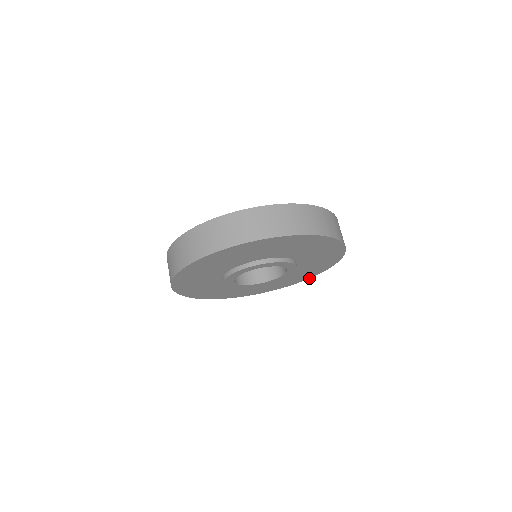
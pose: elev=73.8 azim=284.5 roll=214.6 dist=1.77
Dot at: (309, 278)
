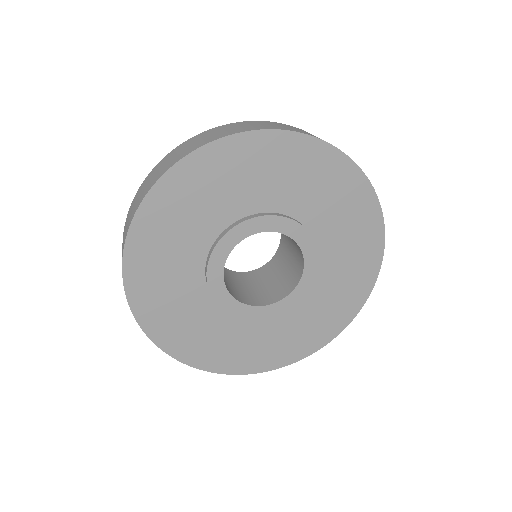
Dot at: (382, 258)
